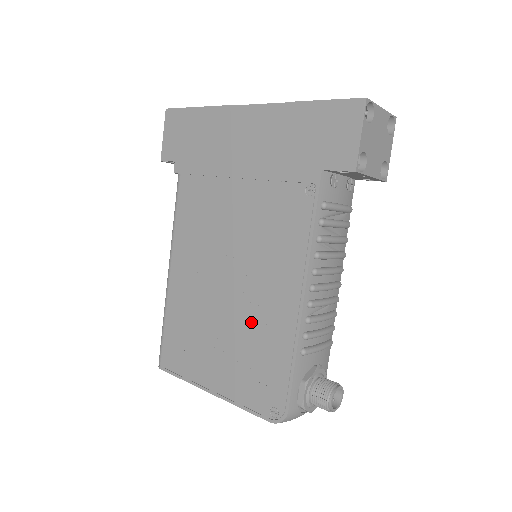
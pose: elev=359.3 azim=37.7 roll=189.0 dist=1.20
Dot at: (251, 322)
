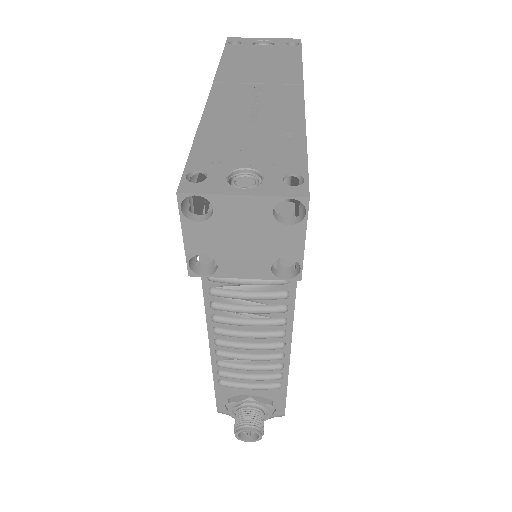
Dot at: occluded
